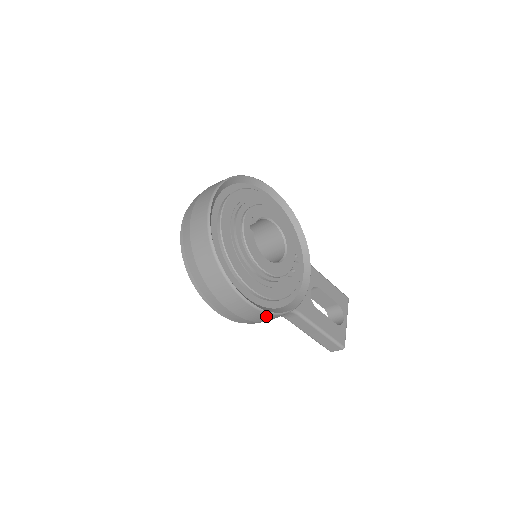
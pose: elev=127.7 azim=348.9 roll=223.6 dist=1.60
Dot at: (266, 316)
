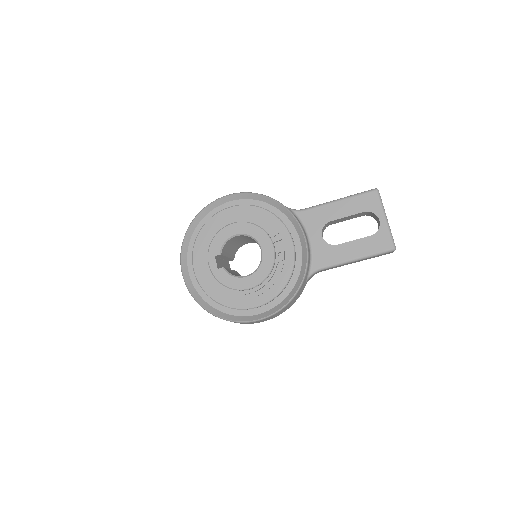
Dot at: (283, 310)
